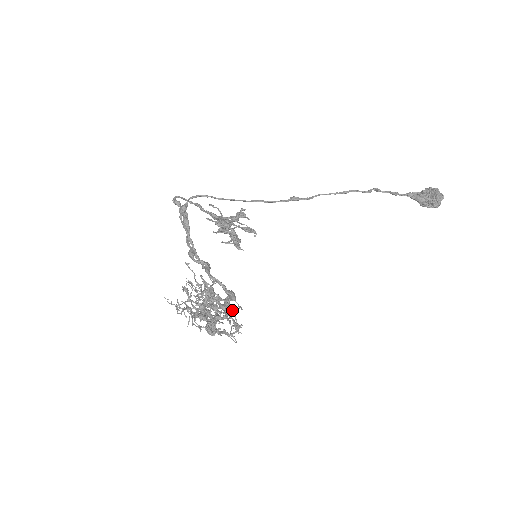
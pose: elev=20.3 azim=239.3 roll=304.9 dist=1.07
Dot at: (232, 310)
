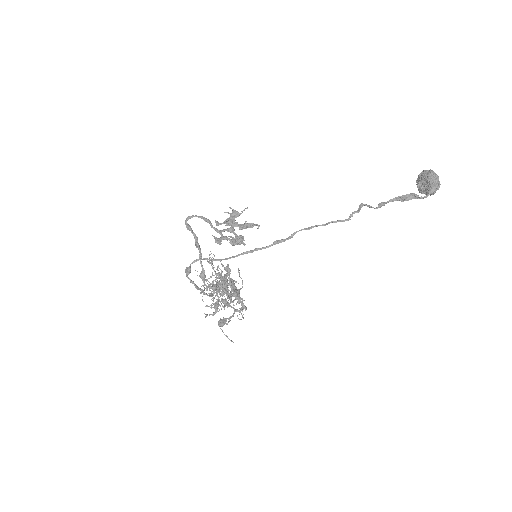
Dot at: (239, 298)
